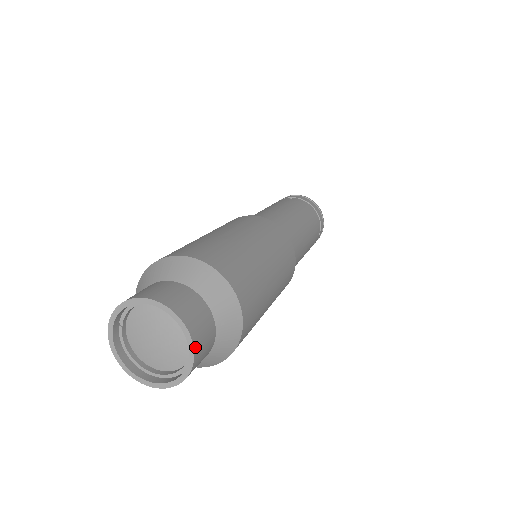
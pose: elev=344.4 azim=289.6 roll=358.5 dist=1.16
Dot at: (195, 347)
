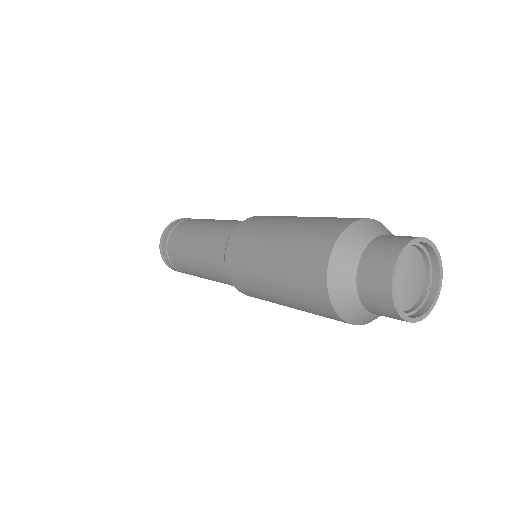
Dot at: (440, 279)
